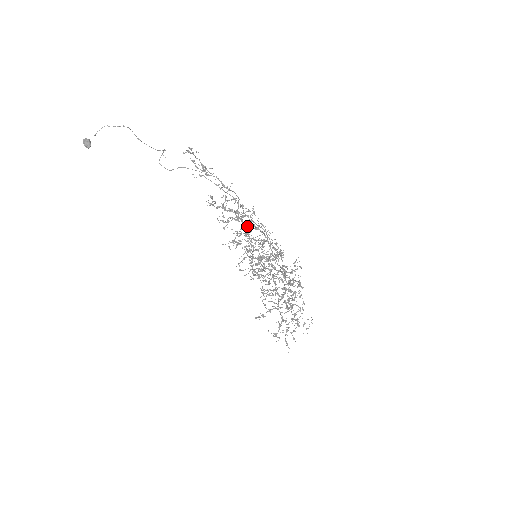
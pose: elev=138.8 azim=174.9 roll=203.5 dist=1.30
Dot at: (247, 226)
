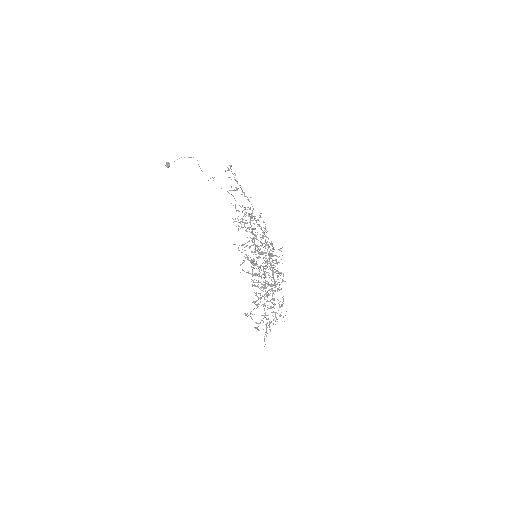
Dot at: (255, 236)
